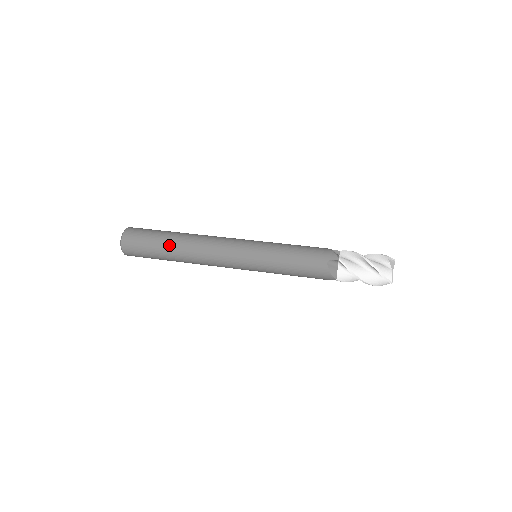
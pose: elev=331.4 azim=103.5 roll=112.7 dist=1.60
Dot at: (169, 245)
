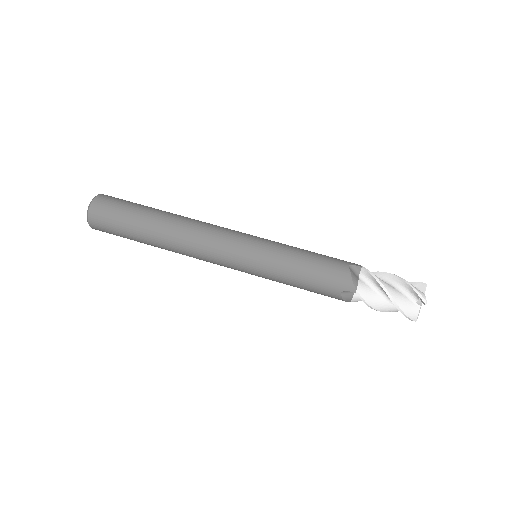
Dot at: (147, 238)
